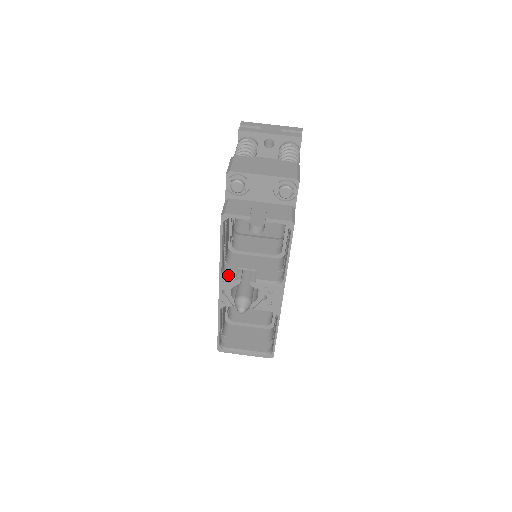
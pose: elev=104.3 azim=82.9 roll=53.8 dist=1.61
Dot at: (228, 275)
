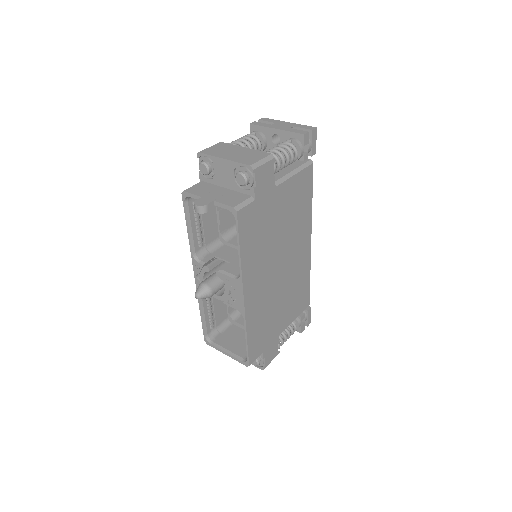
Dot at: (200, 260)
